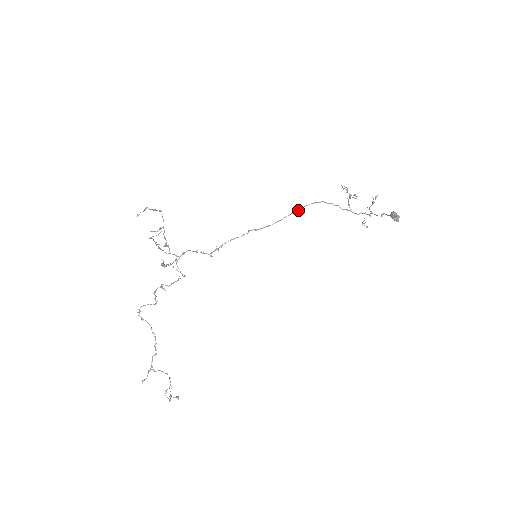
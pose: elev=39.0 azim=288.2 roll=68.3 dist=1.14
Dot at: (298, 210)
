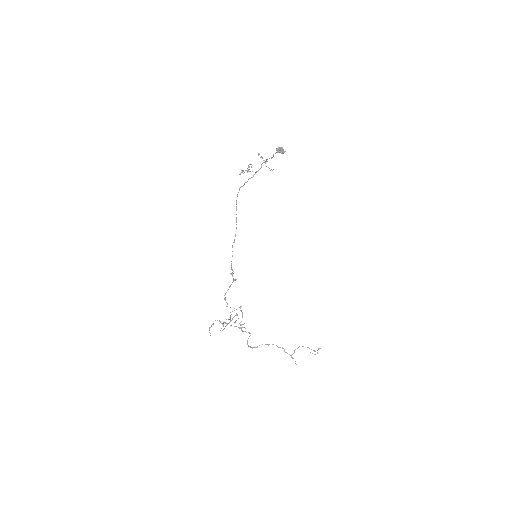
Dot at: (236, 207)
